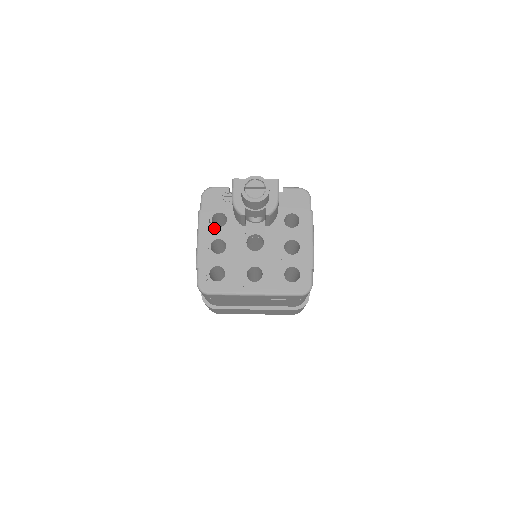
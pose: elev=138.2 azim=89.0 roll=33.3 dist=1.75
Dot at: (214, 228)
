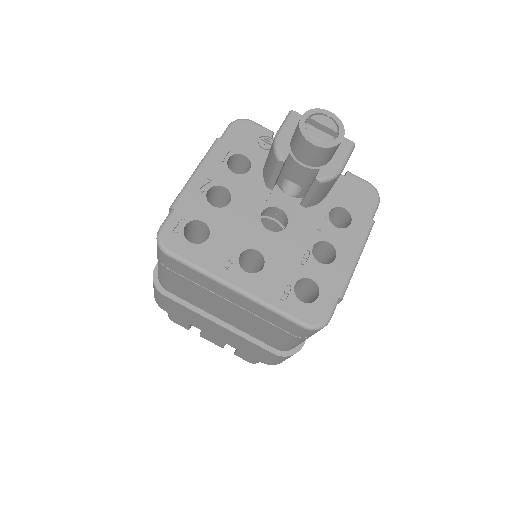
Dot at: (226, 170)
